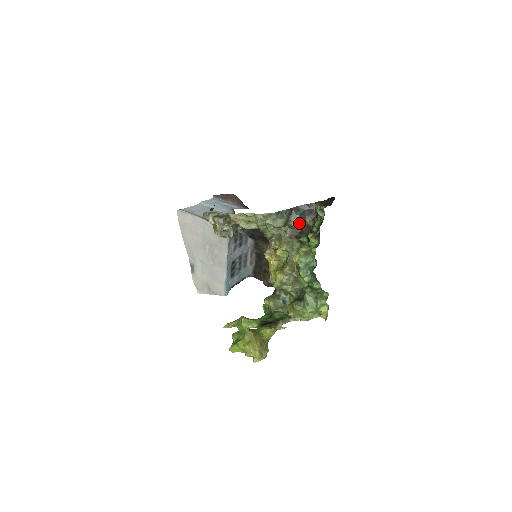
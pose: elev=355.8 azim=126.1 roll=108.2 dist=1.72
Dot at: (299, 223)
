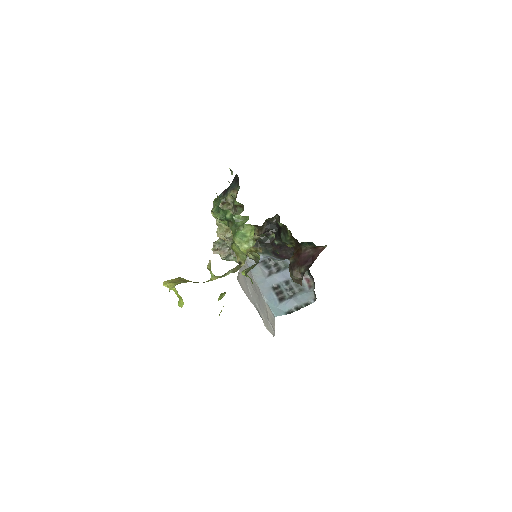
Dot at: (233, 195)
